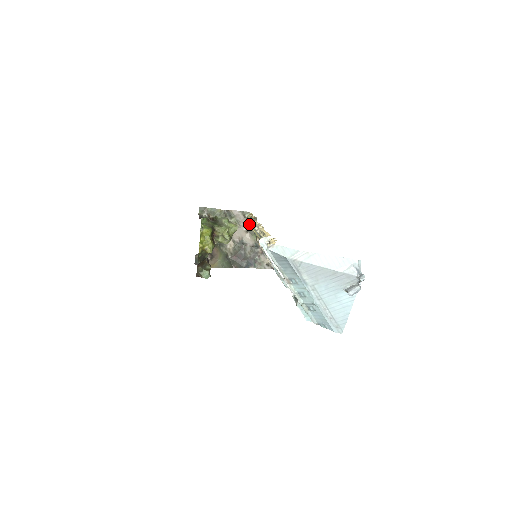
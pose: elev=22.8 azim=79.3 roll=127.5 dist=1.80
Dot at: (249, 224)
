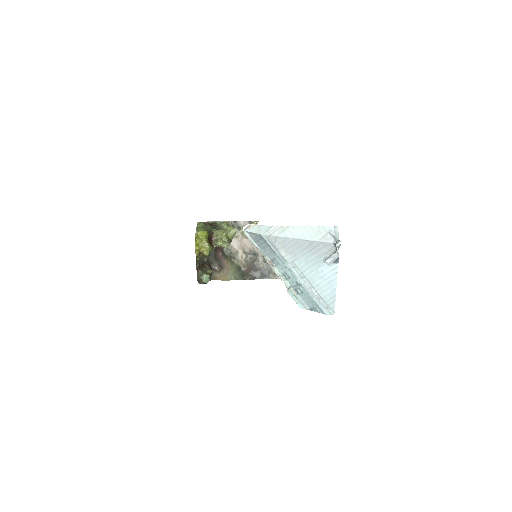
Dot at: occluded
